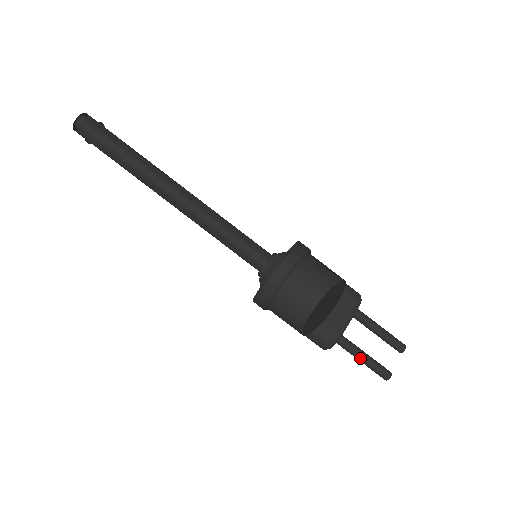
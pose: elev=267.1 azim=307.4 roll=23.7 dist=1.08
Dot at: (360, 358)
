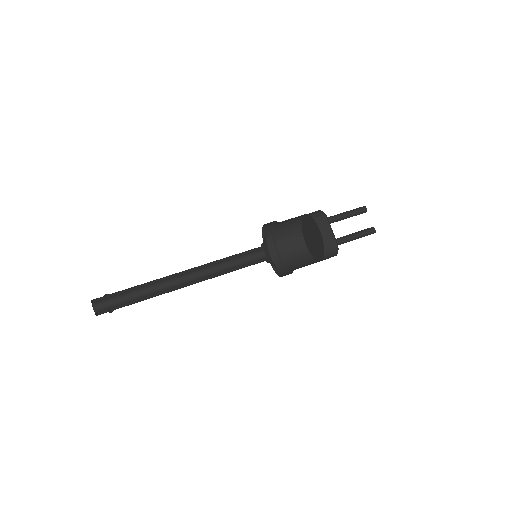
Dot at: (354, 239)
